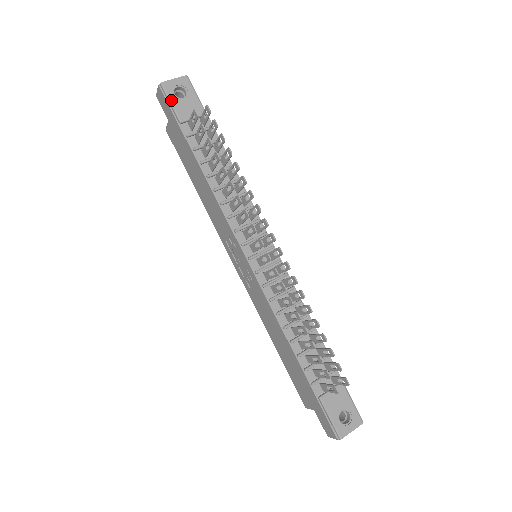
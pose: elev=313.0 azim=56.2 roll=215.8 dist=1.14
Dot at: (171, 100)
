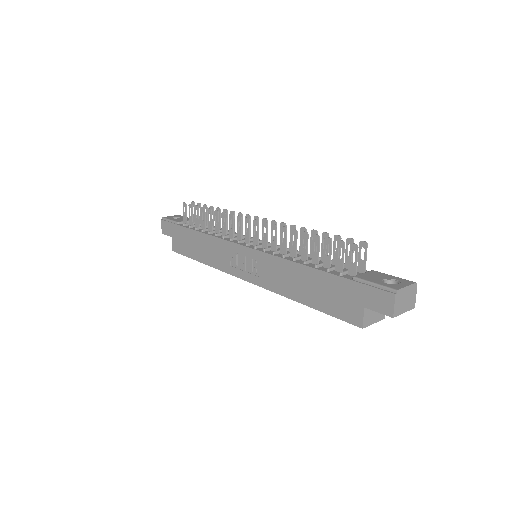
Dot at: (170, 219)
